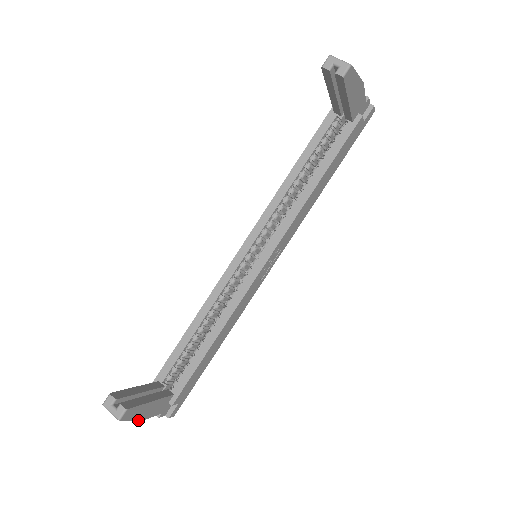
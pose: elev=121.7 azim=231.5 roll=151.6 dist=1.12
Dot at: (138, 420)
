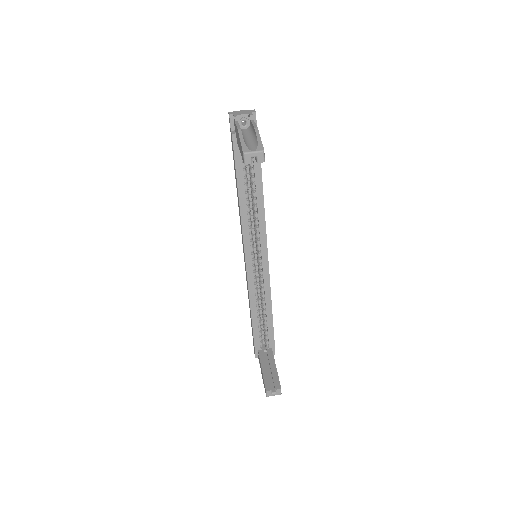
Dot at: occluded
